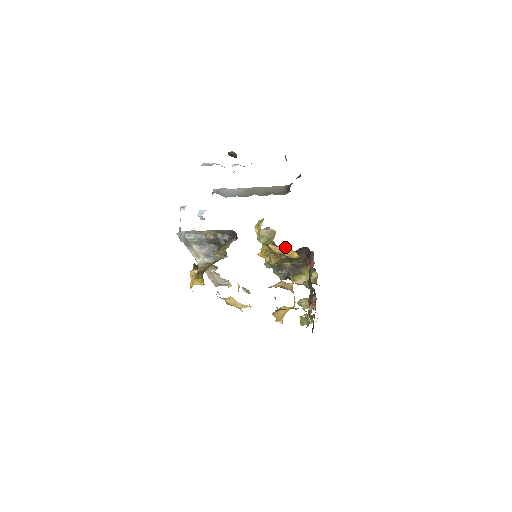
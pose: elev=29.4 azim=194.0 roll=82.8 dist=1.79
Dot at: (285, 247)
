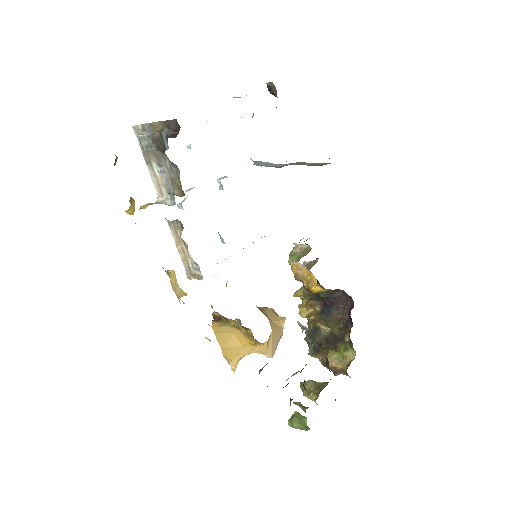
Dot at: (317, 281)
